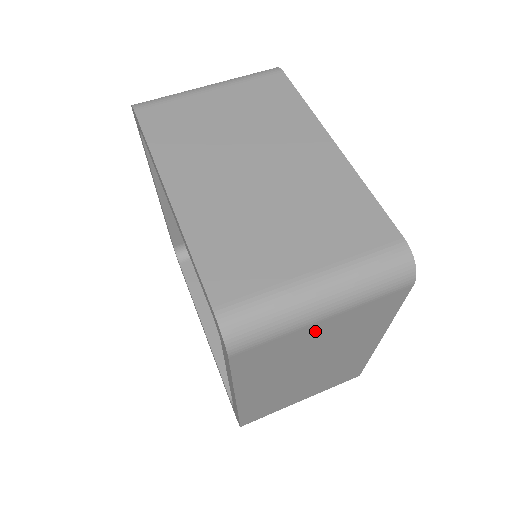
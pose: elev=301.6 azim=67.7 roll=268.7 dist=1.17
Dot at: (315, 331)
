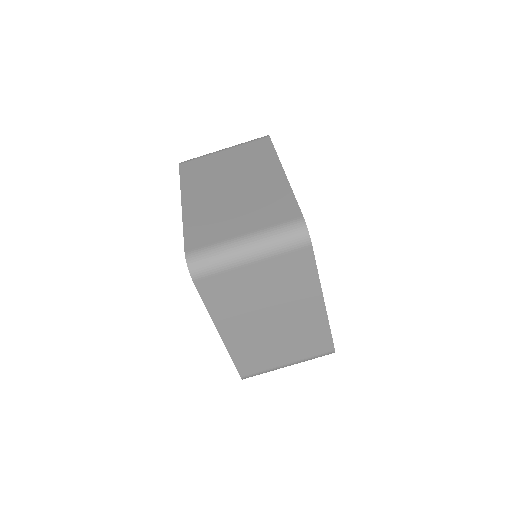
Dot at: (251, 274)
